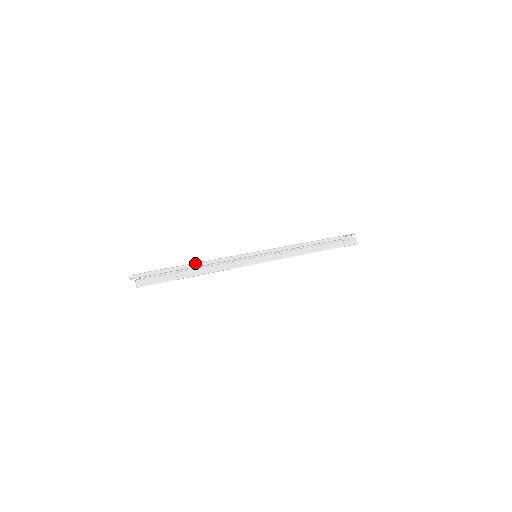
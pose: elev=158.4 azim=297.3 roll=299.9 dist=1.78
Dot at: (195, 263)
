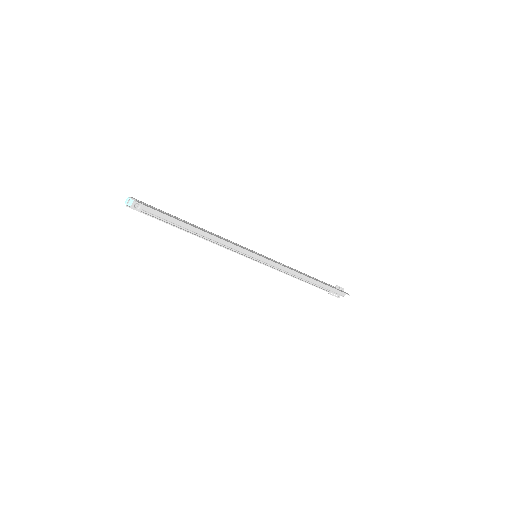
Dot at: (196, 226)
